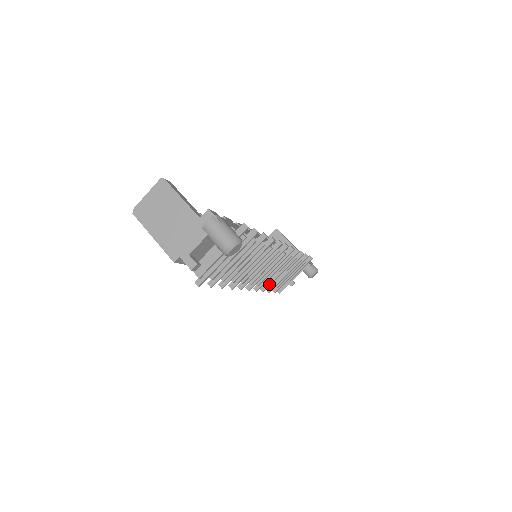
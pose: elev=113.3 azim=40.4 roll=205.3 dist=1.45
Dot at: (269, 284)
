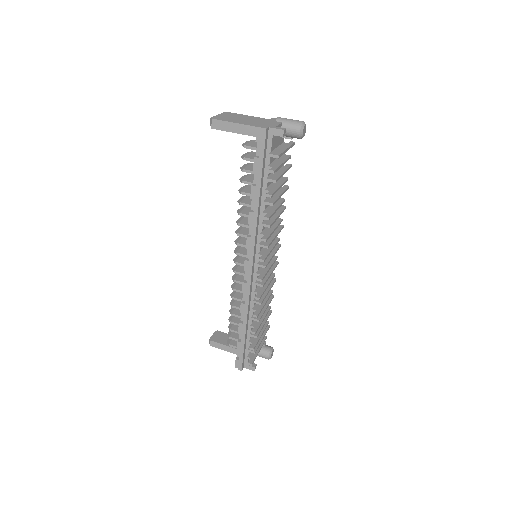
Dot at: (260, 309)
